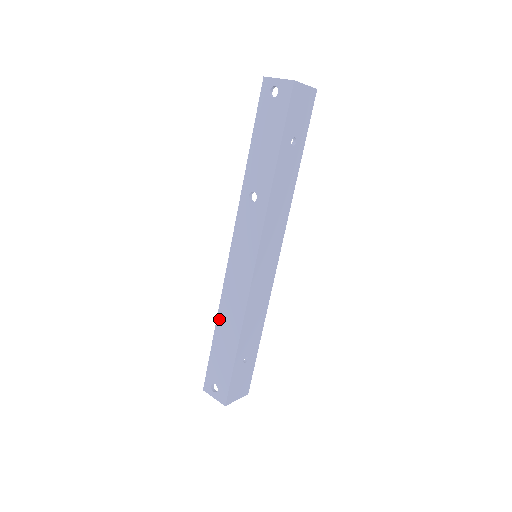
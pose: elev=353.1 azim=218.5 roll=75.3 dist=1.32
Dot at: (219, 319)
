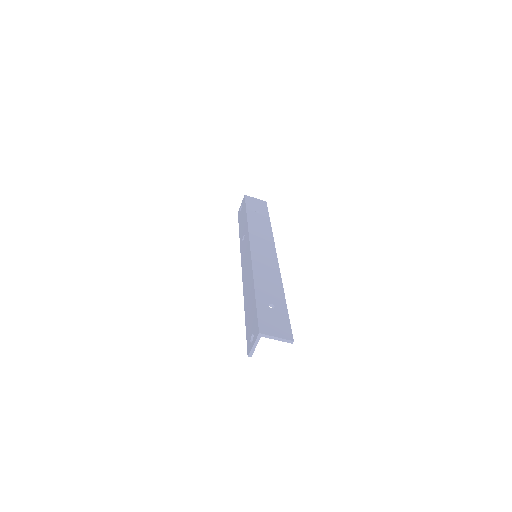
Dot at: (245, 301)
